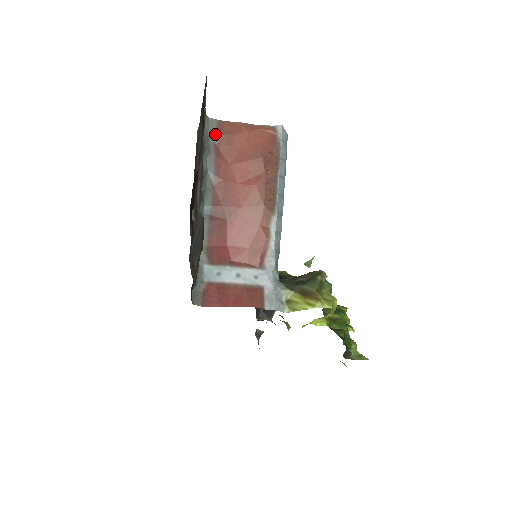
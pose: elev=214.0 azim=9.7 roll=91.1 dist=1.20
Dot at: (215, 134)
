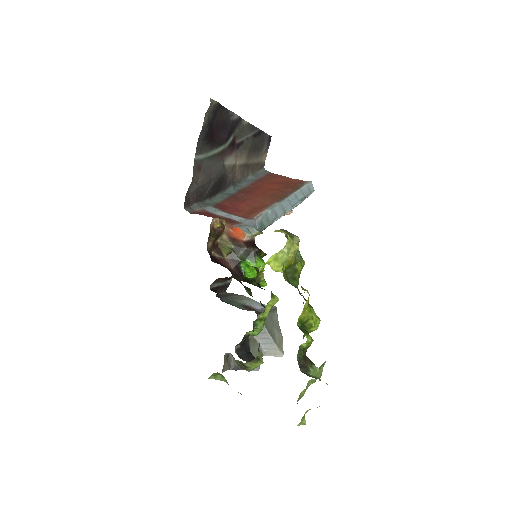
Dot at: (264, 175)
